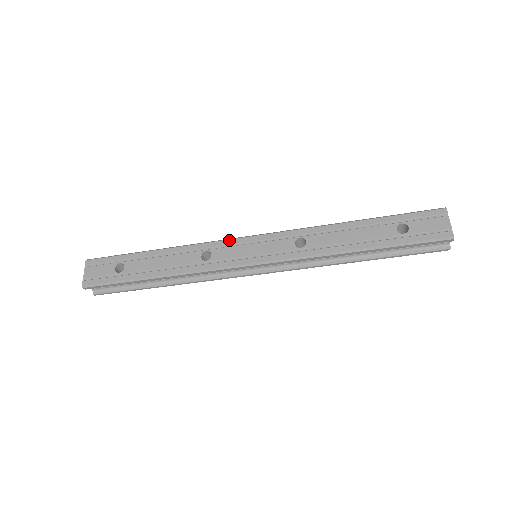
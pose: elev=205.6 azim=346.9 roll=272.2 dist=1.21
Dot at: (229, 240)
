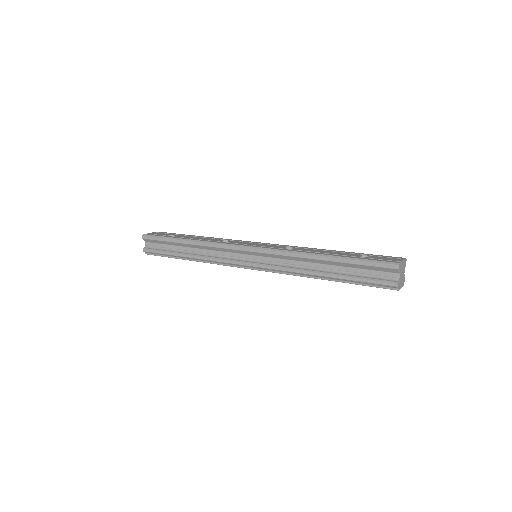
Dot at: (246, 241)
